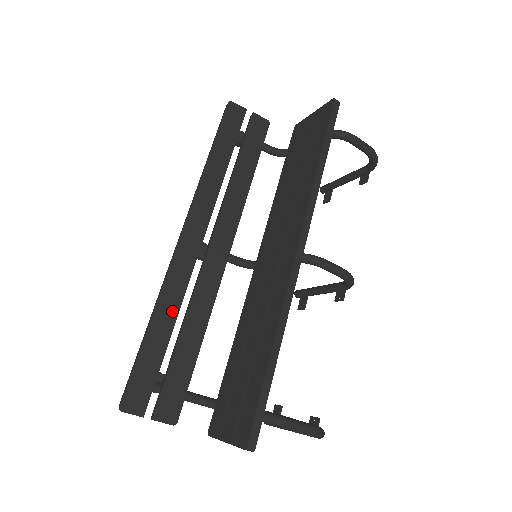
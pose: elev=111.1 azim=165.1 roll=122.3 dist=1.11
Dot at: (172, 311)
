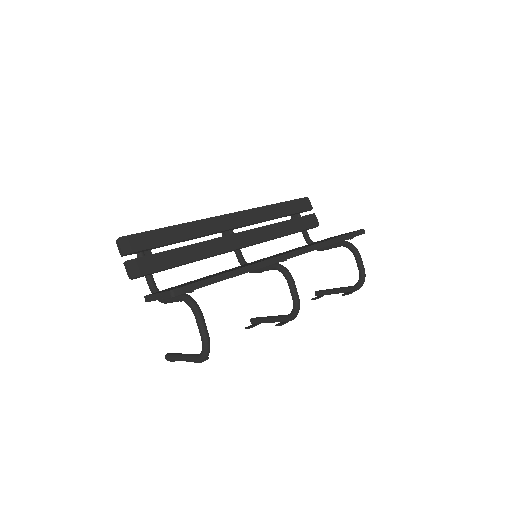
Dot at: (189, 234)
